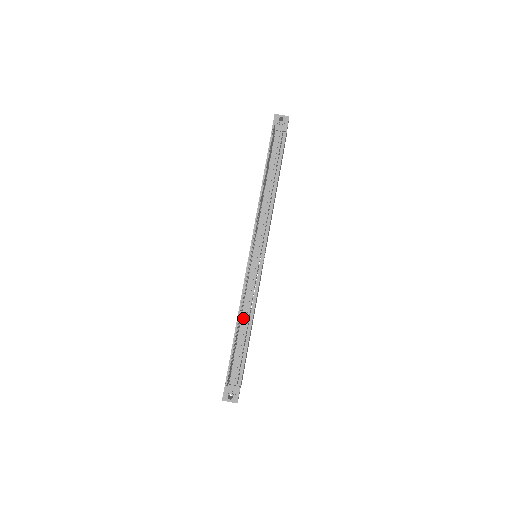
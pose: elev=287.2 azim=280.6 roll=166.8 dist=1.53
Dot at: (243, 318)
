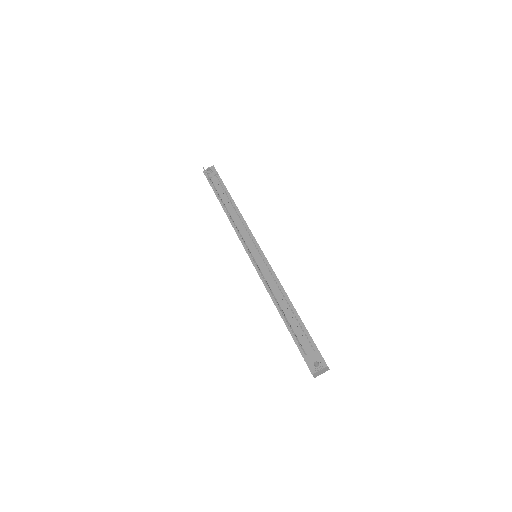
Dot at: (278, 298)
